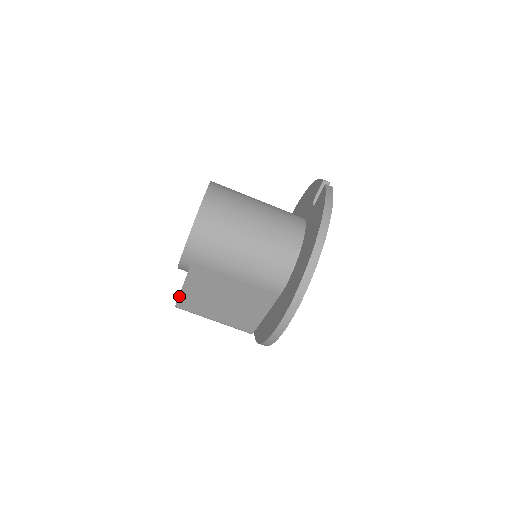
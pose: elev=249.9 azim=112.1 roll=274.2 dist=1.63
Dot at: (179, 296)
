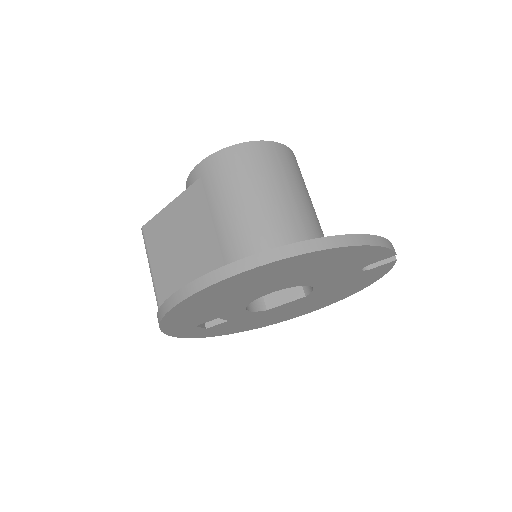
Dot at: (157, 215)
